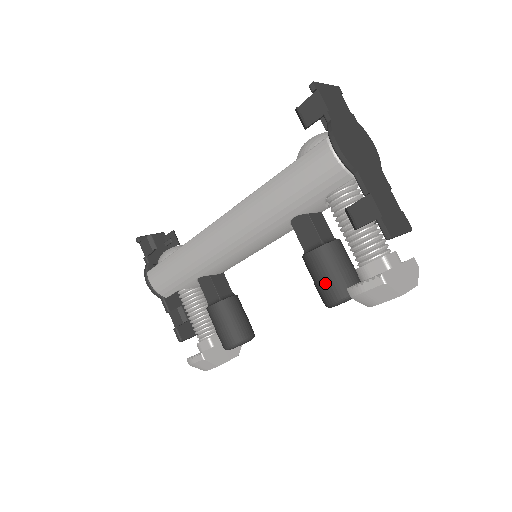
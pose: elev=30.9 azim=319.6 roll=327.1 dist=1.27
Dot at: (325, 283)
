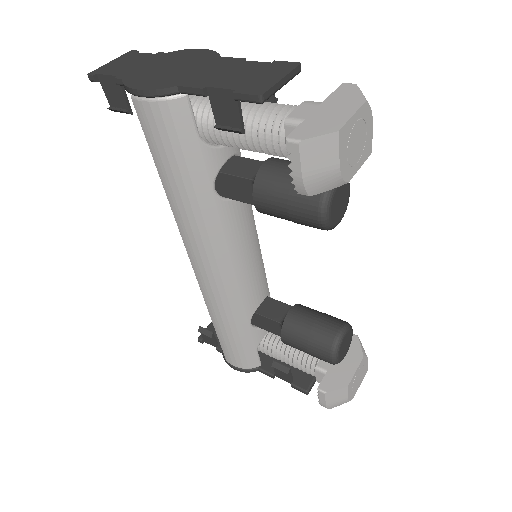
Dot at: (293, 212)
